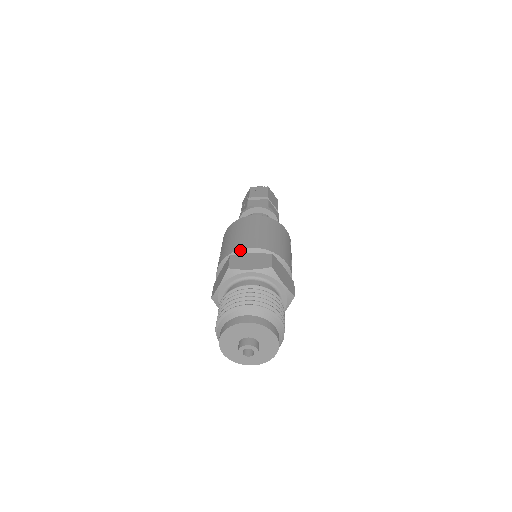
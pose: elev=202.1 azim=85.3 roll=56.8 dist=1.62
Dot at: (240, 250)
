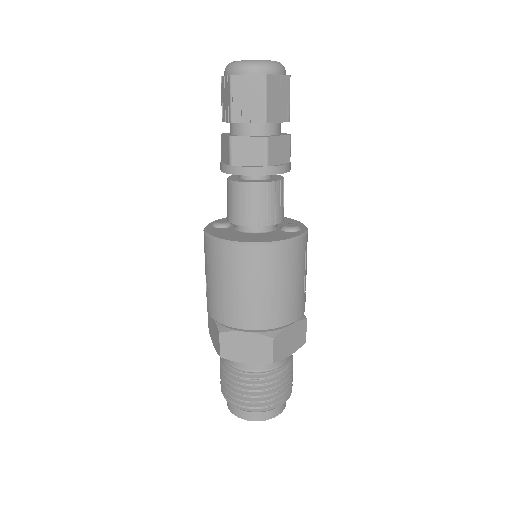
Dot at: (230, 328)
